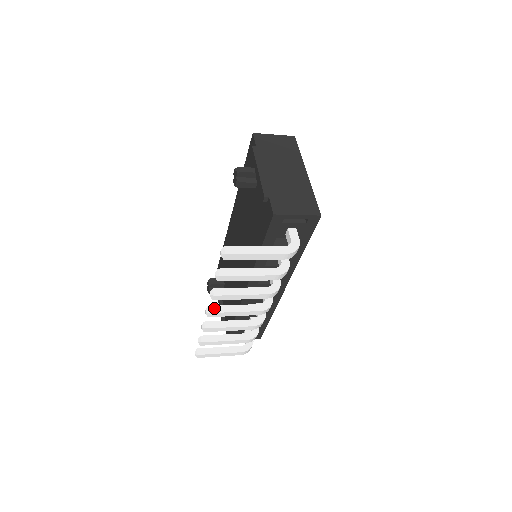
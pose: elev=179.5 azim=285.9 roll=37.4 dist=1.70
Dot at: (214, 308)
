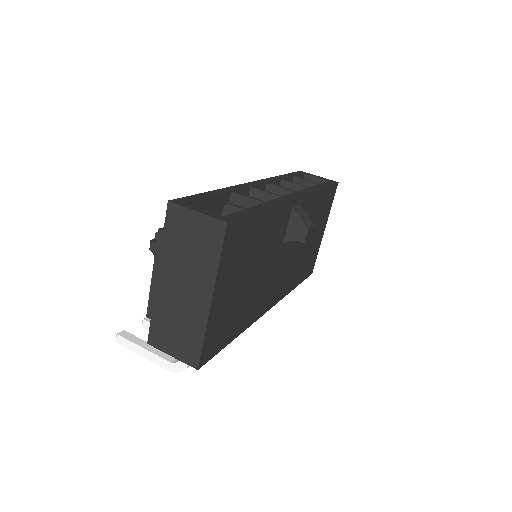
Dot at: occluded
